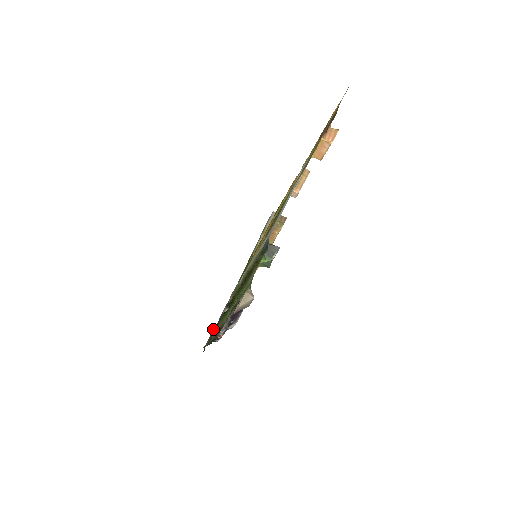
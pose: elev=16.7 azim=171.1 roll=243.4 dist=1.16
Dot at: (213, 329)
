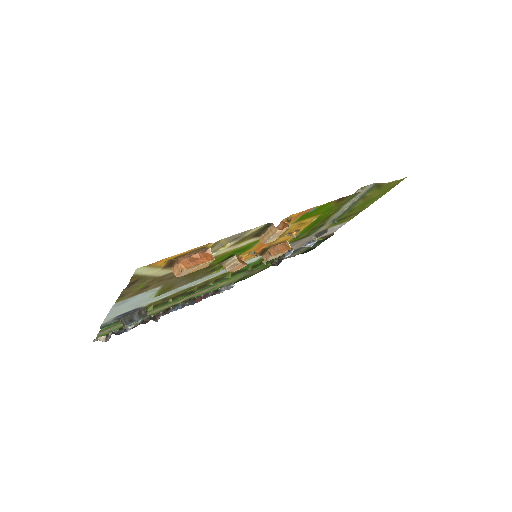
Dot at: (303, 247)
